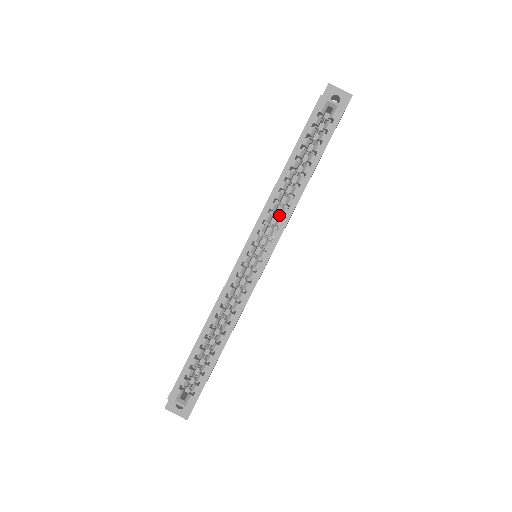
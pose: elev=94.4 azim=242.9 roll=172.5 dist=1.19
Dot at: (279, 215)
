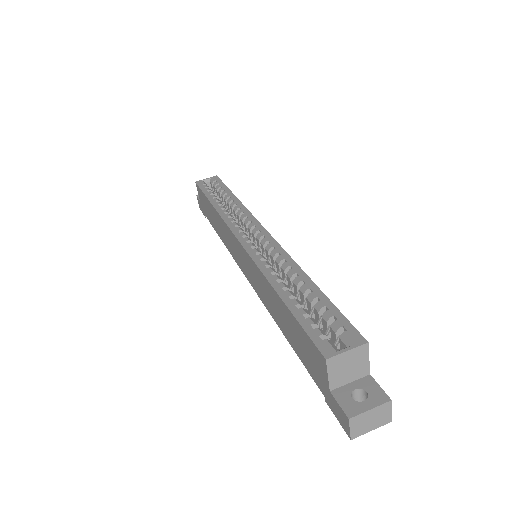
Dot at: (239, 220)
